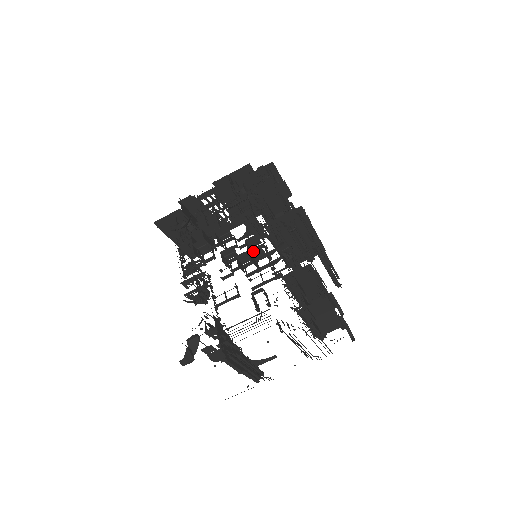
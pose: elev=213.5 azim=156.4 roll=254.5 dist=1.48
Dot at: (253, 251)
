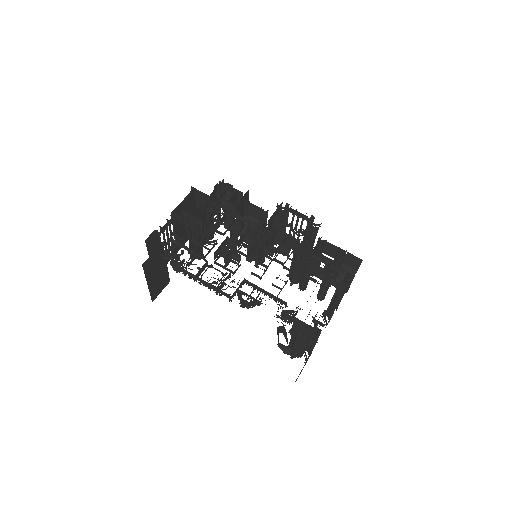
Dot at: (282, 242)
